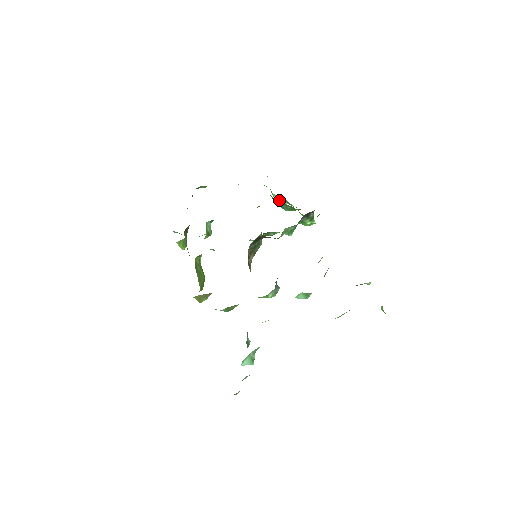
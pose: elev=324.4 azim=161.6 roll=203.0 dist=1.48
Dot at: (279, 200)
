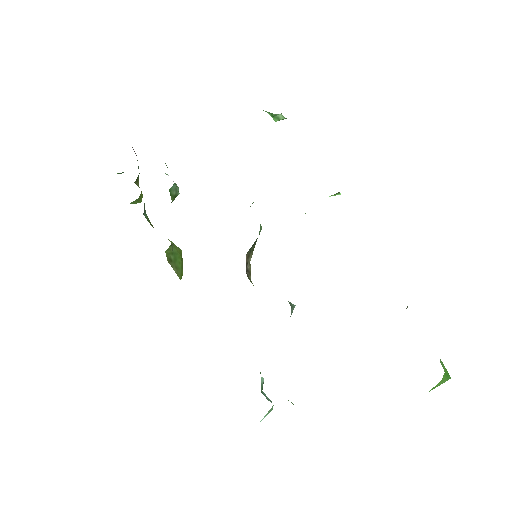
Dot at: (273, 115)
